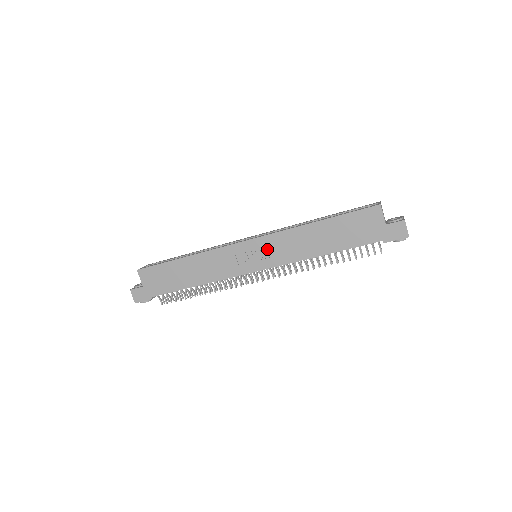
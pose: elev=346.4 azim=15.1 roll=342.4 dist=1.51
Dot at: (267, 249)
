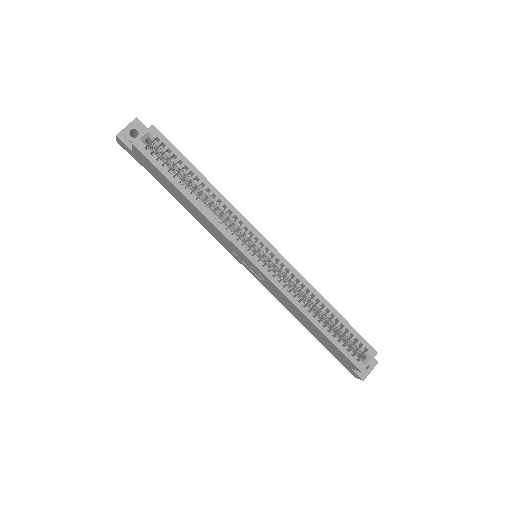
Dot at: (263, 278)
